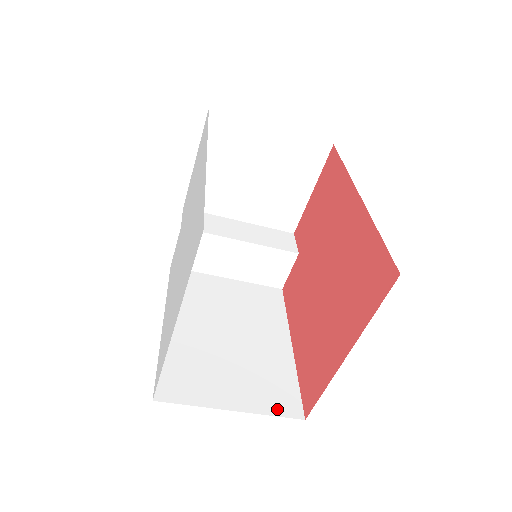
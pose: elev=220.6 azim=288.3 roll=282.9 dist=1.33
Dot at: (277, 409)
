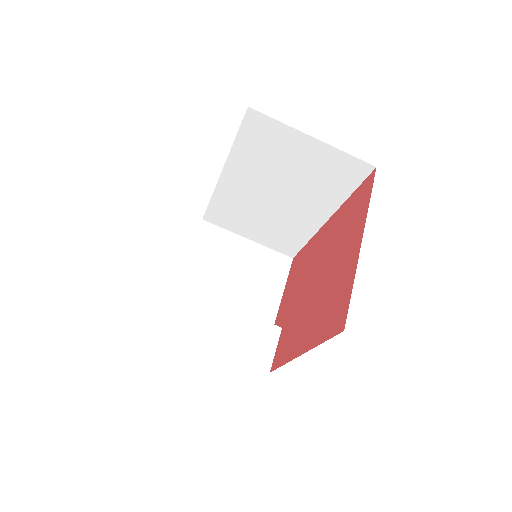
Dot at: occluded
